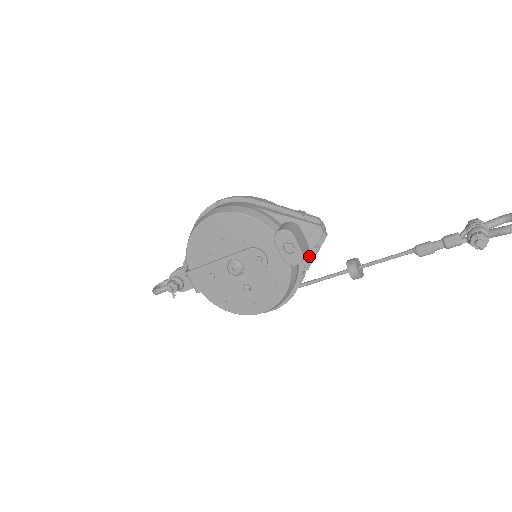
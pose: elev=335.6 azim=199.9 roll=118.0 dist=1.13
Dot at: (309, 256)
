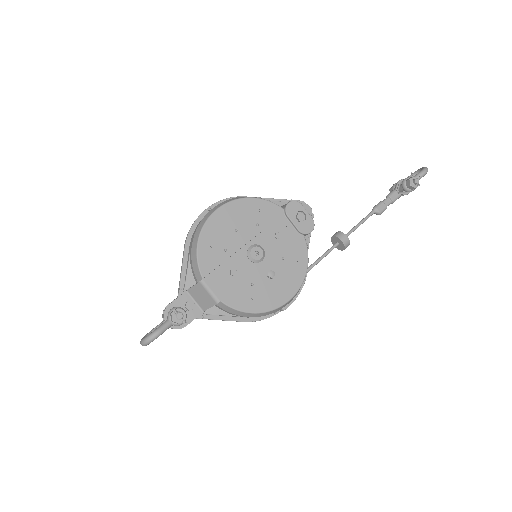
Dot at: (308, 234)
